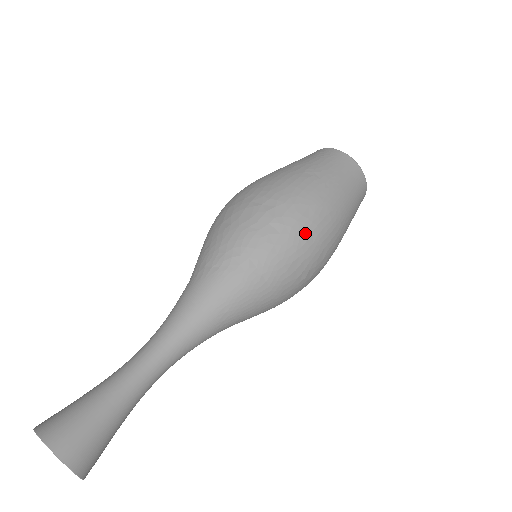
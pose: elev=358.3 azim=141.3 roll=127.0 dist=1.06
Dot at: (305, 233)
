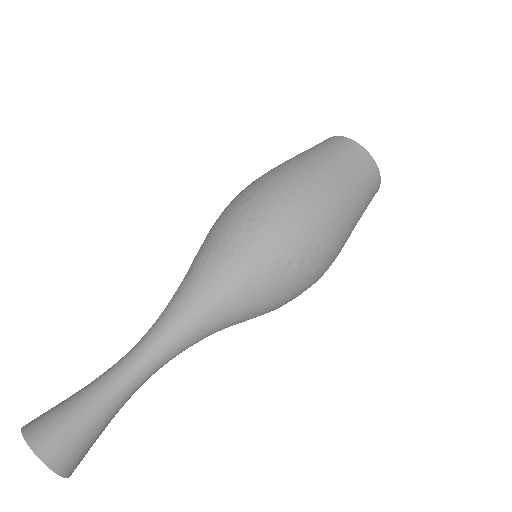
Dot at: (284, 216)
